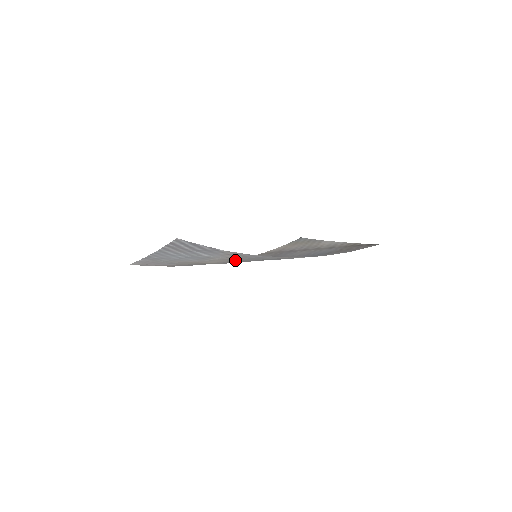
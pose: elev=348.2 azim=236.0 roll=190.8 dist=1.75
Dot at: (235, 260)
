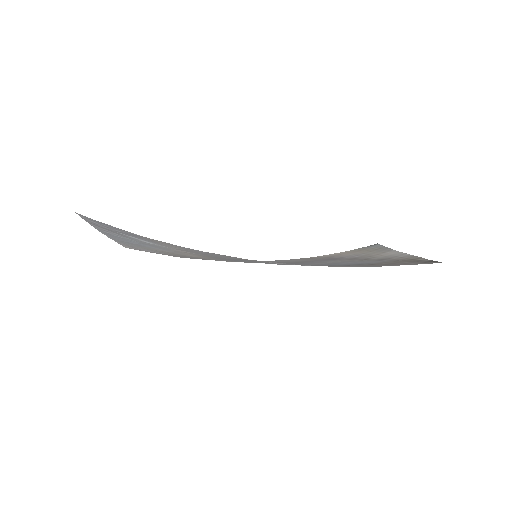
Dot at: occluded
